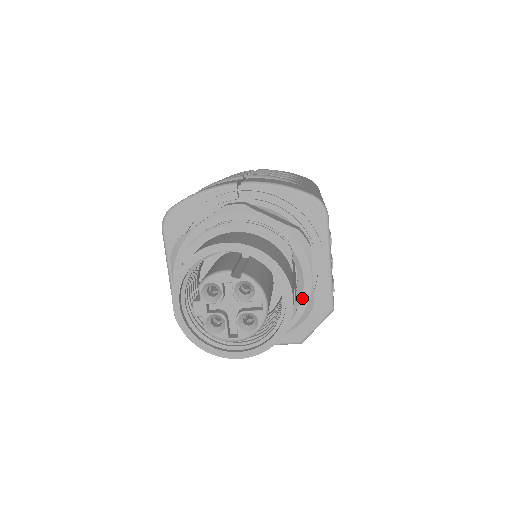
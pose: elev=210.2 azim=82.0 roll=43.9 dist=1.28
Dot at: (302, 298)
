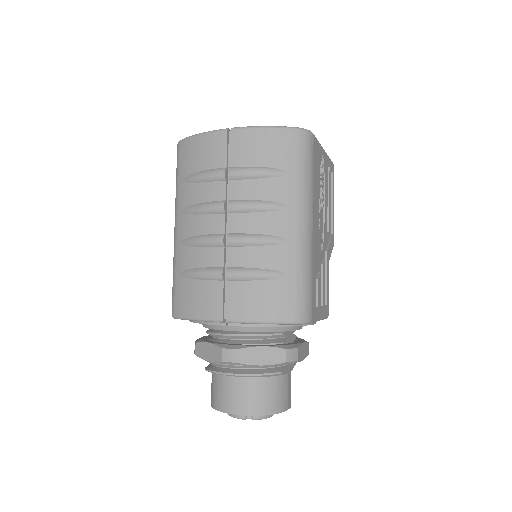
Dot at: occluded
